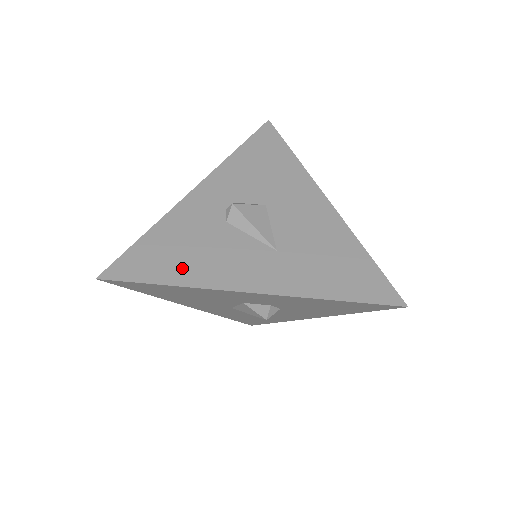
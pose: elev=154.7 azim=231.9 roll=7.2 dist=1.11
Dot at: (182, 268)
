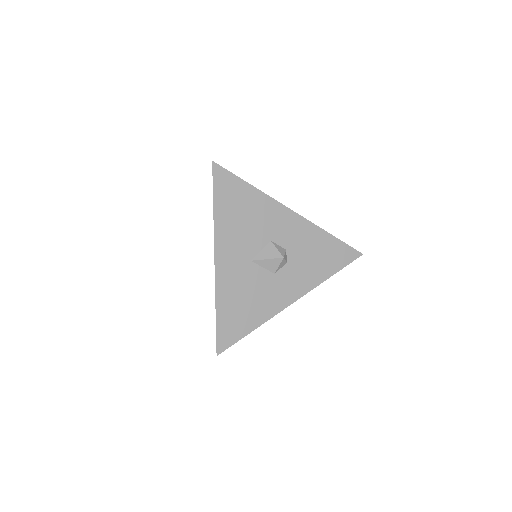
Dot at: occluded
